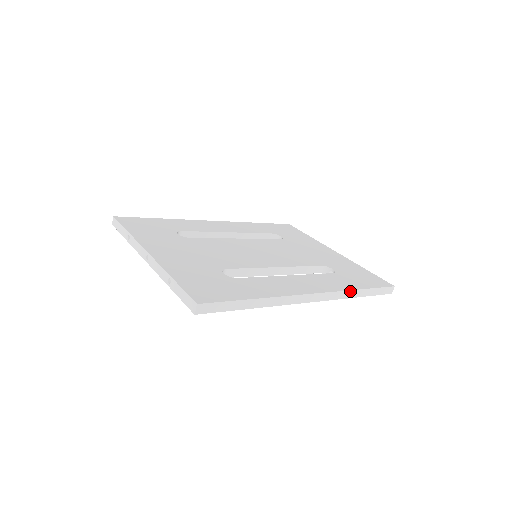
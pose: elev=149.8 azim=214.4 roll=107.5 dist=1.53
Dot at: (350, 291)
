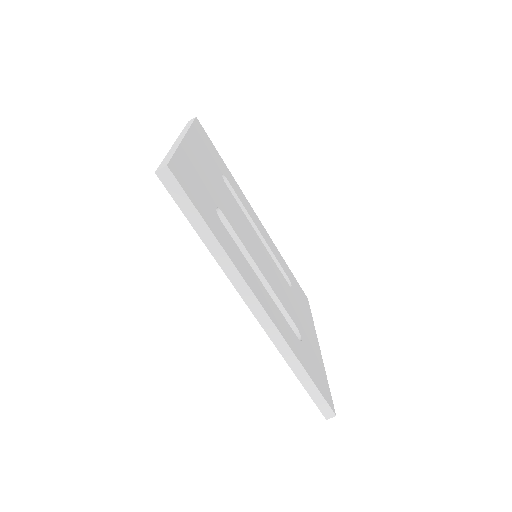
Dot at: (295, 357)
